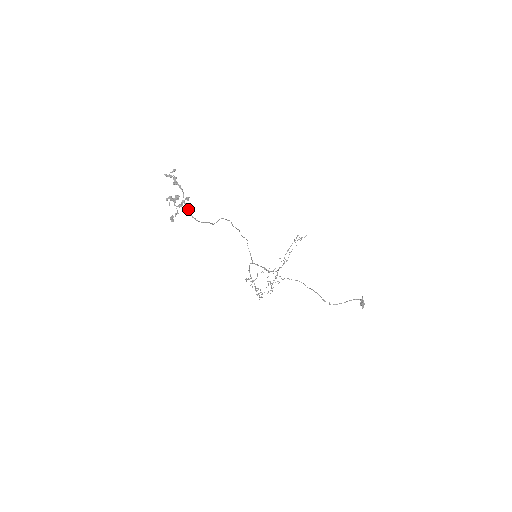
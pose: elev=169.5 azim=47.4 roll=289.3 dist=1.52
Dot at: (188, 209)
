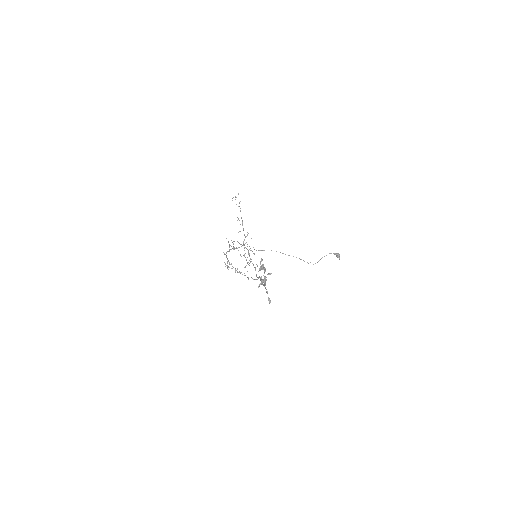
Dot at: (259, 276)
